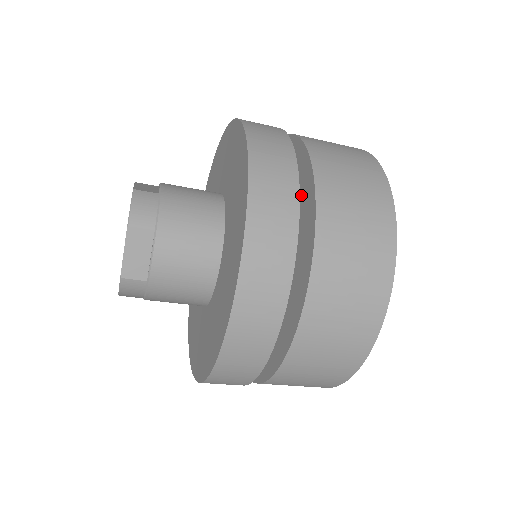
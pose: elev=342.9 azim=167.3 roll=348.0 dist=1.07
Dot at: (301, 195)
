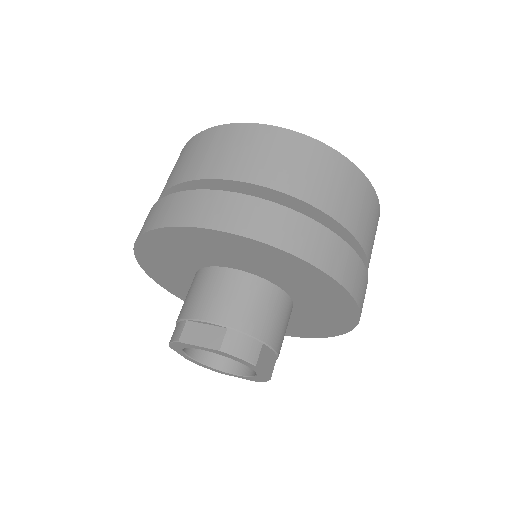
Dot at: occluded
